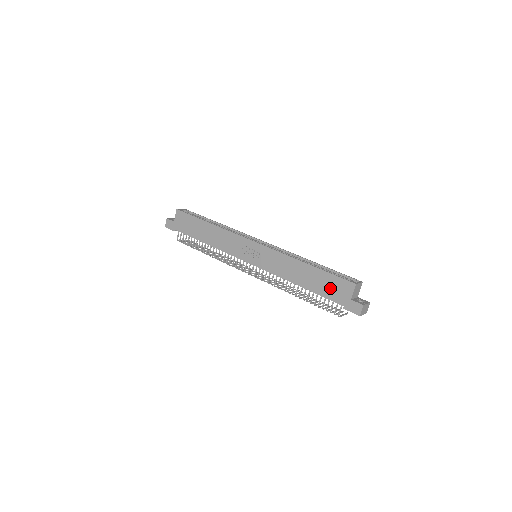
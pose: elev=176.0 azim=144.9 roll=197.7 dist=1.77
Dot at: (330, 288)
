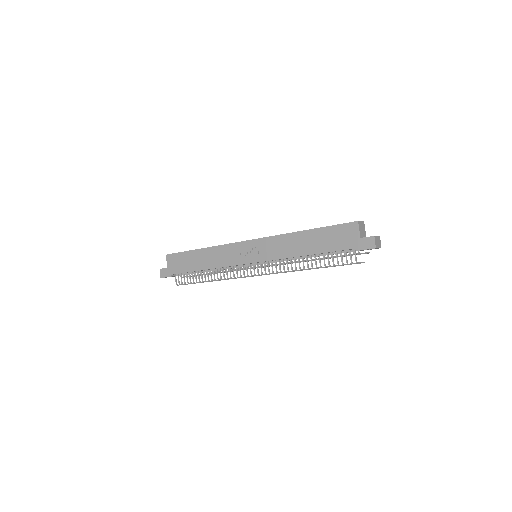
Dot at: (336, 239)
